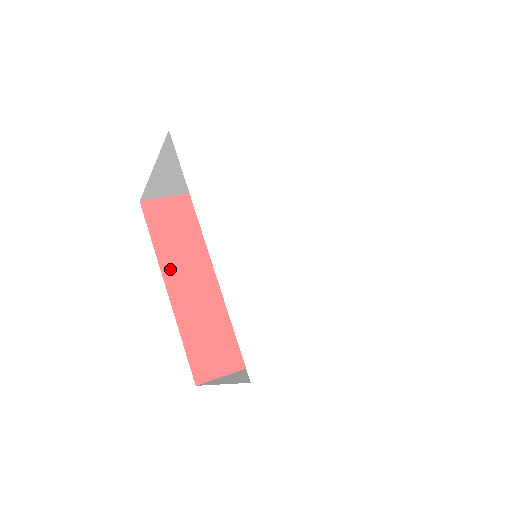
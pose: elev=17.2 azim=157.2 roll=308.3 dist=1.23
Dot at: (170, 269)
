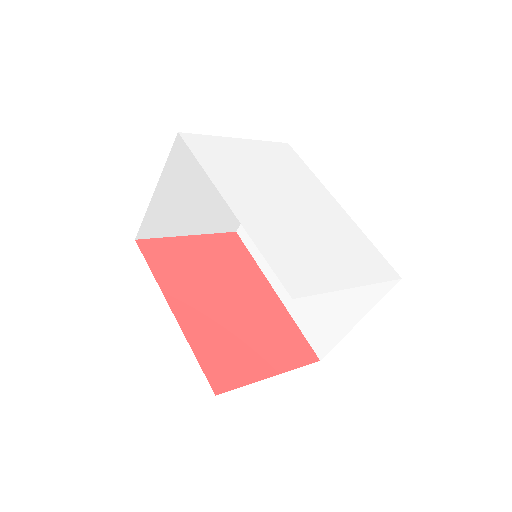
Dot at: (171, 292)
